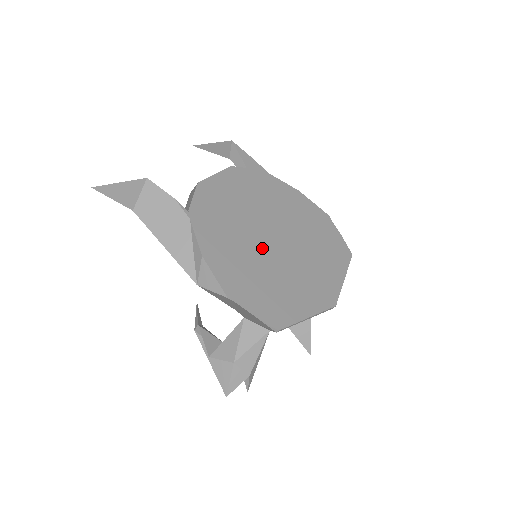
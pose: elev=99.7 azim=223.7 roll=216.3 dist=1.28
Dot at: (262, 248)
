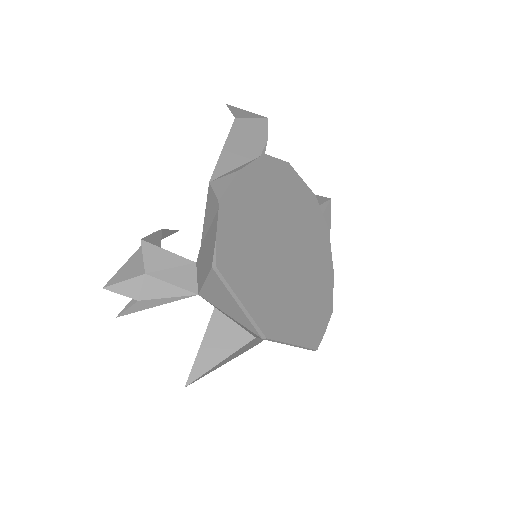
Dot at: (274, 236)
